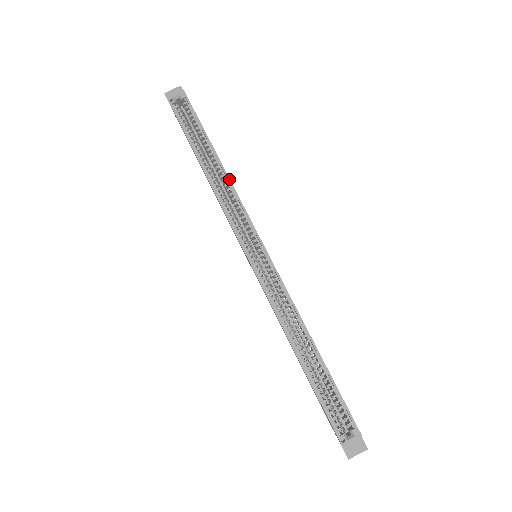
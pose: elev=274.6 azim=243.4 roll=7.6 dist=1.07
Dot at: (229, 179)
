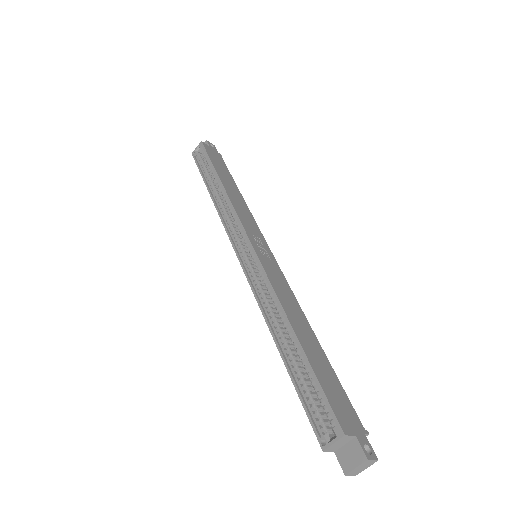
Dot at: (226, 194)
